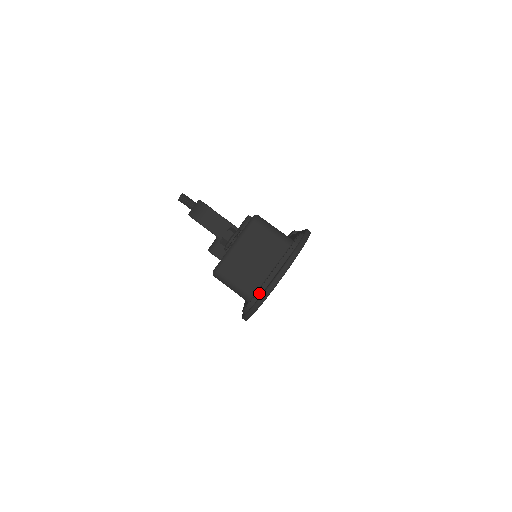
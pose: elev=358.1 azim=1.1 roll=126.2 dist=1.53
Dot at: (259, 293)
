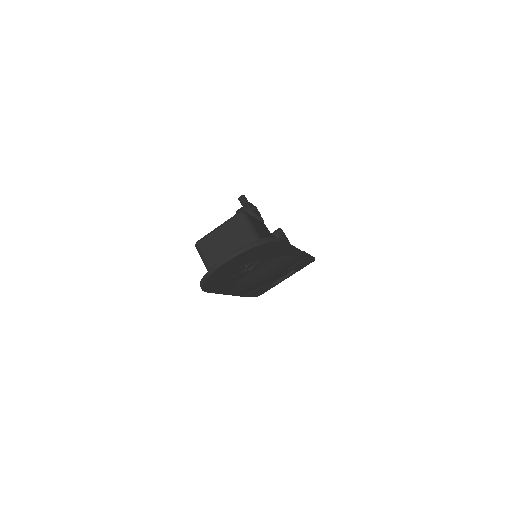
Dot at: occluded
